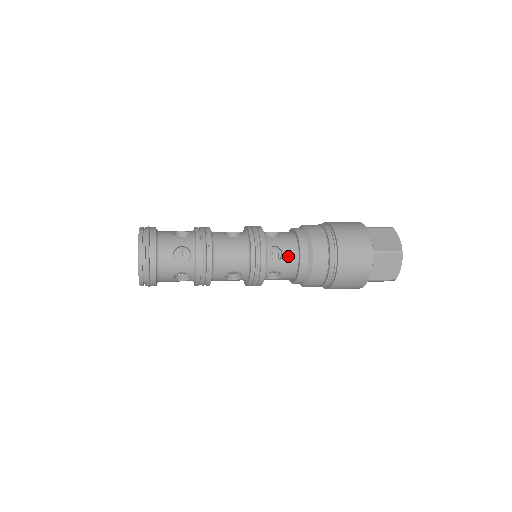
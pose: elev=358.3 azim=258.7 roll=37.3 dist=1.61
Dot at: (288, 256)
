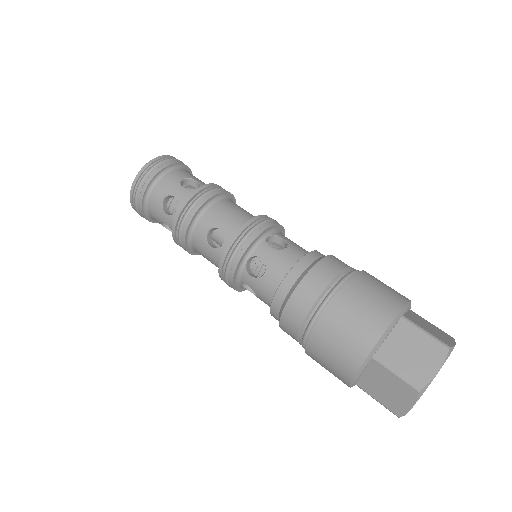
Dot at: (263, 301)
